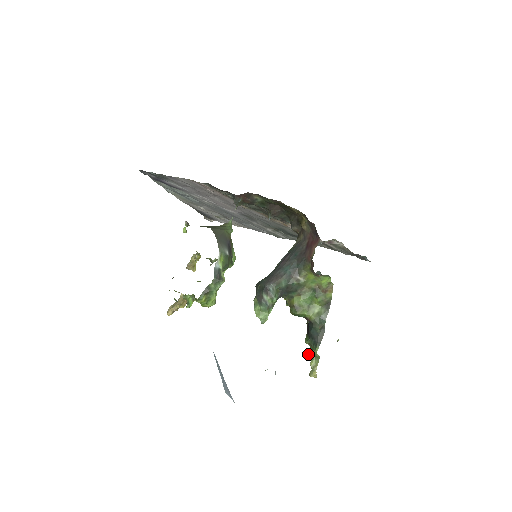
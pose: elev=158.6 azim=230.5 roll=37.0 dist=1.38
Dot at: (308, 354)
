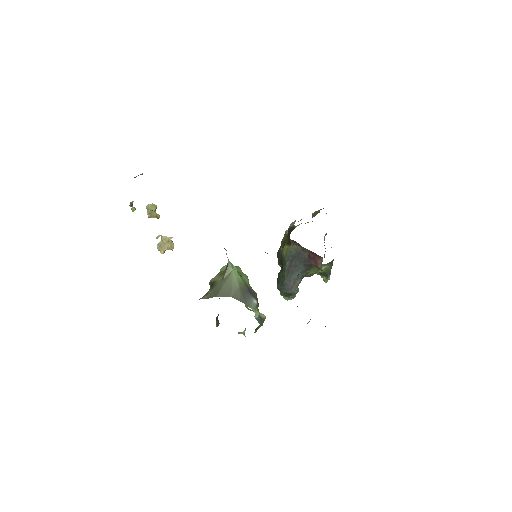
Dot at: occluded
